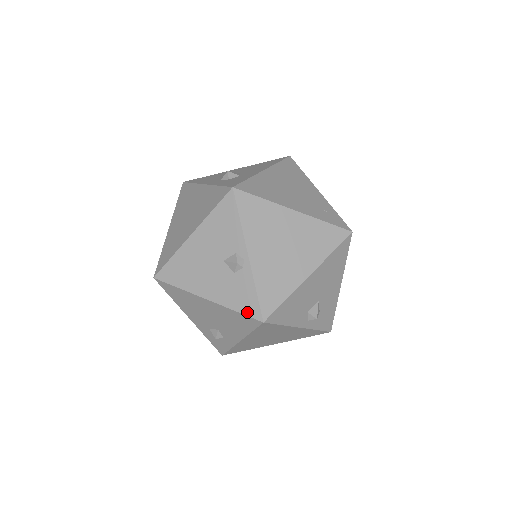
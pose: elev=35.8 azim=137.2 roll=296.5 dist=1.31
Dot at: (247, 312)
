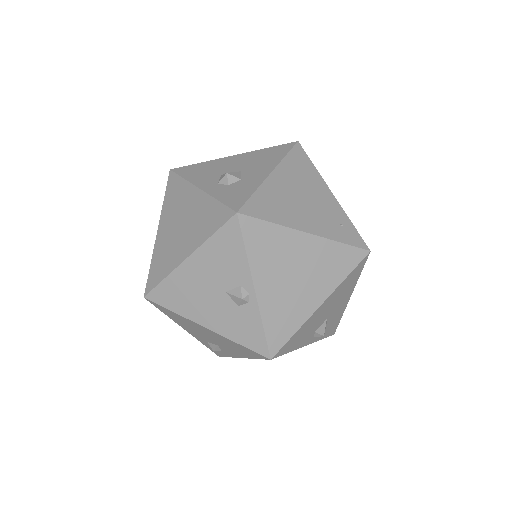
Dot at: (252, 347)
